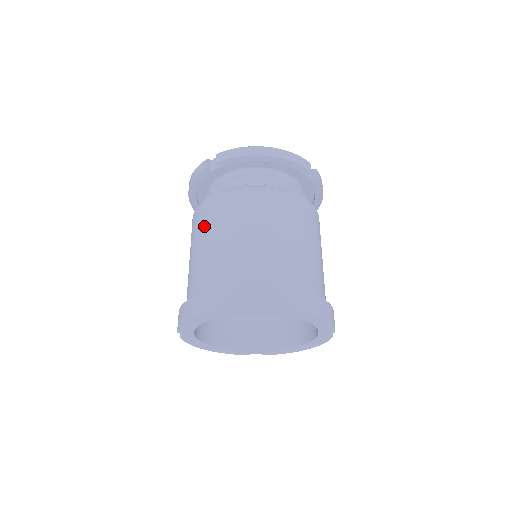
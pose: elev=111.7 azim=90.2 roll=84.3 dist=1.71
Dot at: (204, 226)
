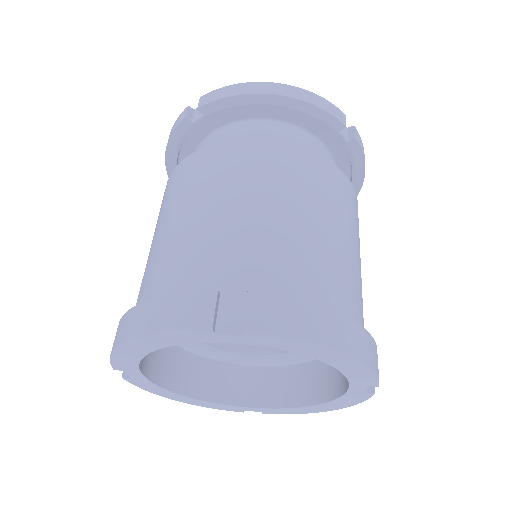
Dot at: (170, 200)
